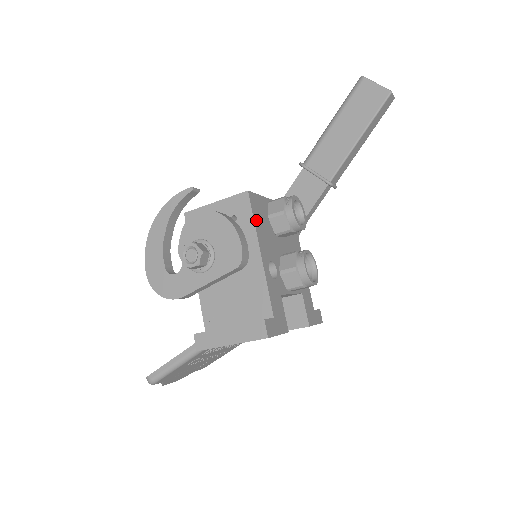
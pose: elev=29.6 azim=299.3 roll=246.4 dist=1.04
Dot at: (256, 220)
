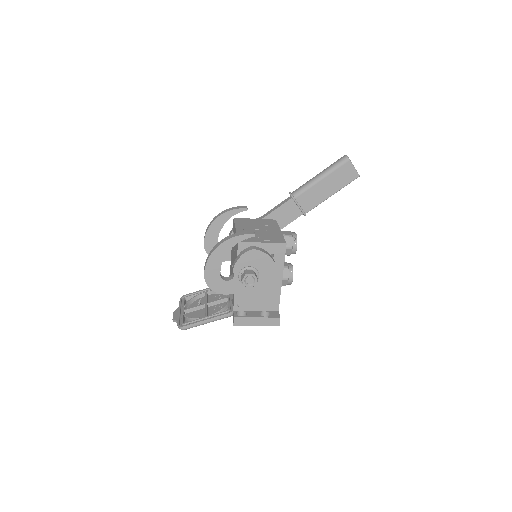
Dot at: (284, 259)
